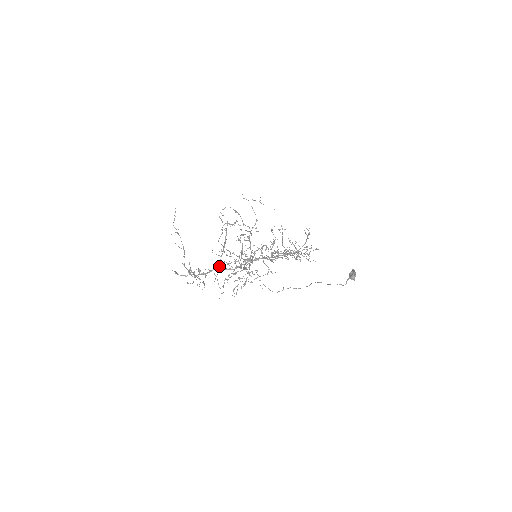
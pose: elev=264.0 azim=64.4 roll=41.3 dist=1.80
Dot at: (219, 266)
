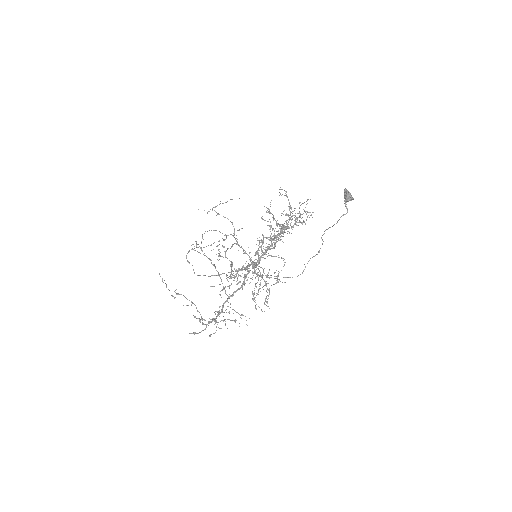
Dot at: occluded
